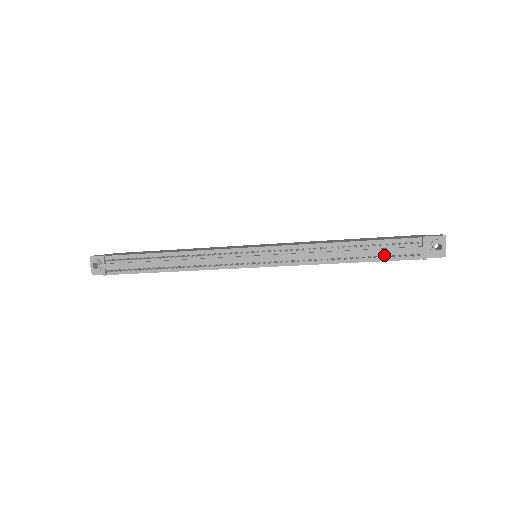
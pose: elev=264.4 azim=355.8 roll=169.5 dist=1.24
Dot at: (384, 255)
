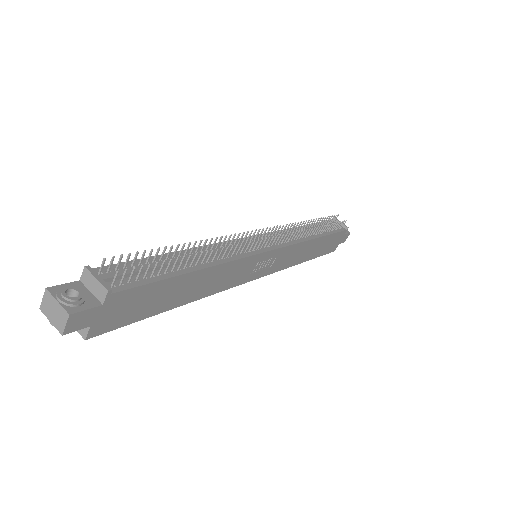
Dot at: (330, 230)
